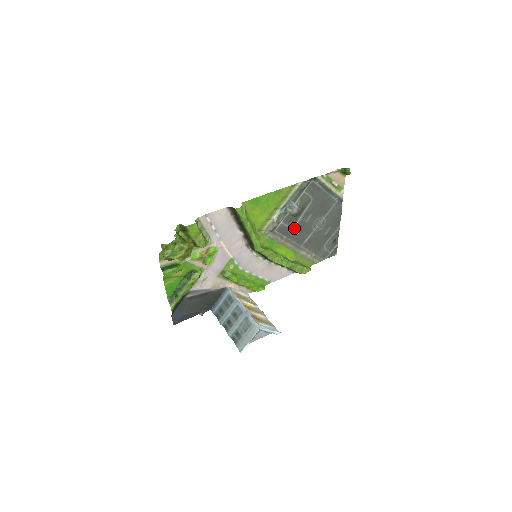
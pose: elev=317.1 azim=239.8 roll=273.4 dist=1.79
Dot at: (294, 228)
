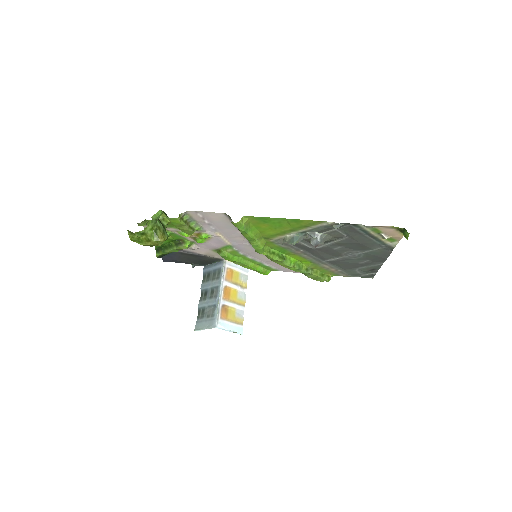
Dot at: (316, 248)
